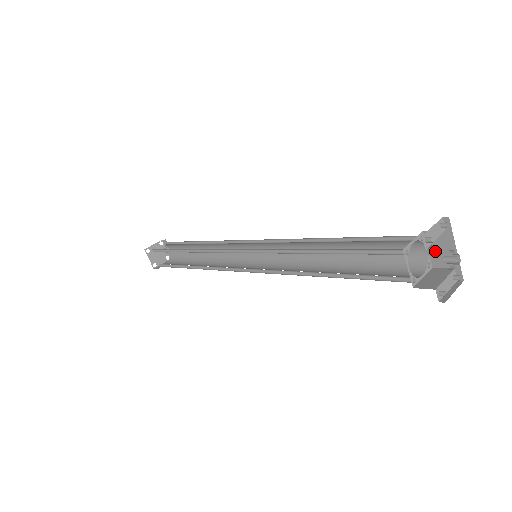
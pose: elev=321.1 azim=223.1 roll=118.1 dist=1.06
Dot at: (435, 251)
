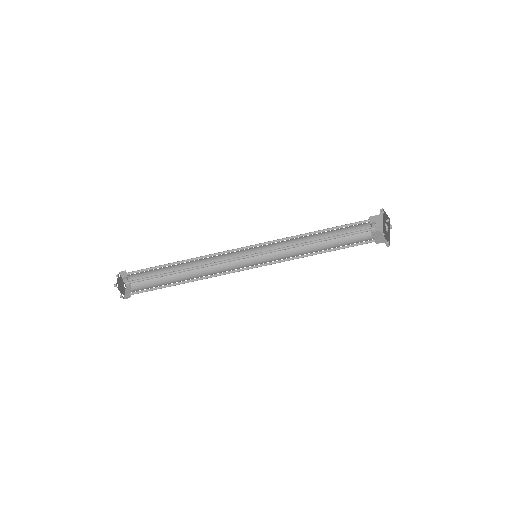
Dot at: (376, 225)
